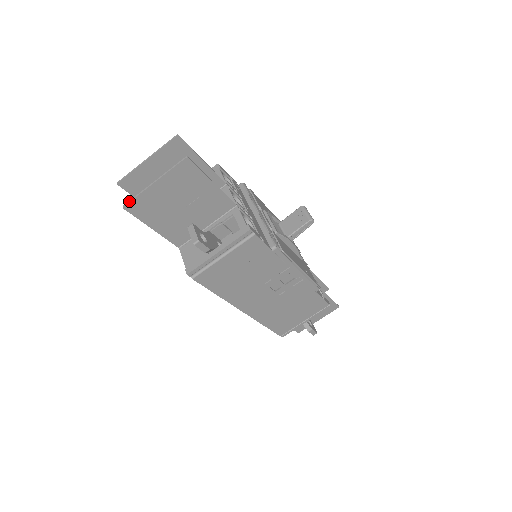
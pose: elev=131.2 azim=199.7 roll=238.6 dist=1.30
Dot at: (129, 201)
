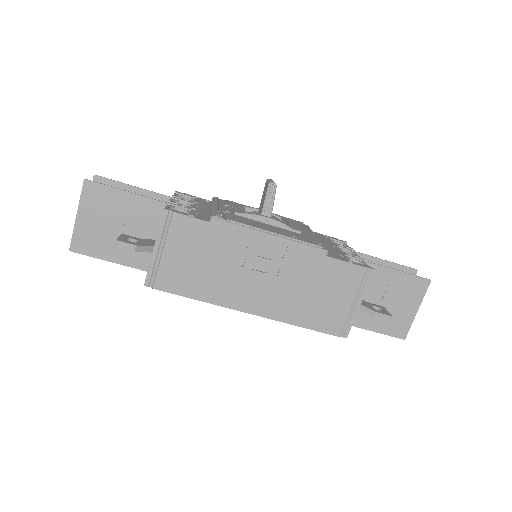
Dot at: occluded
